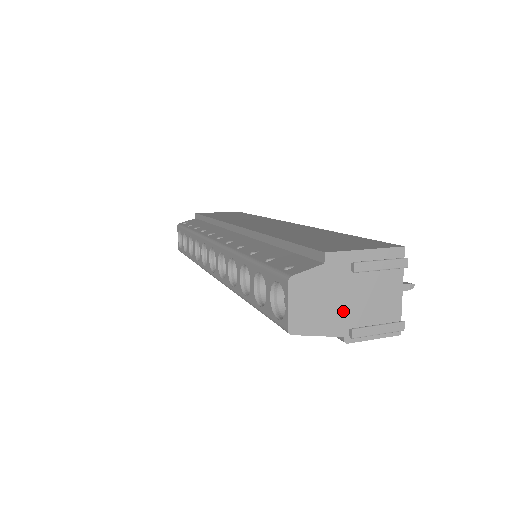
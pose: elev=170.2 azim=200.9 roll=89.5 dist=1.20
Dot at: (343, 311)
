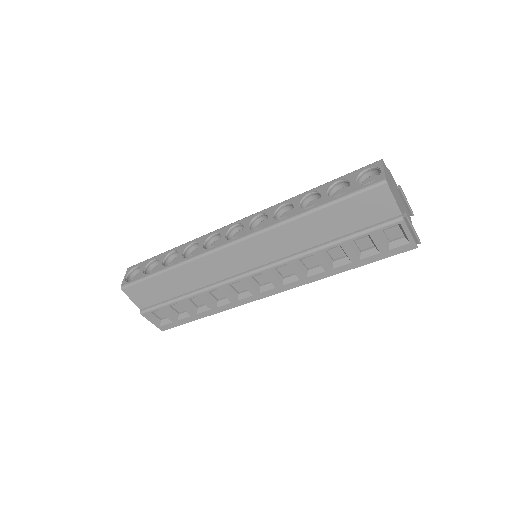
Dot at: (399, 202)
